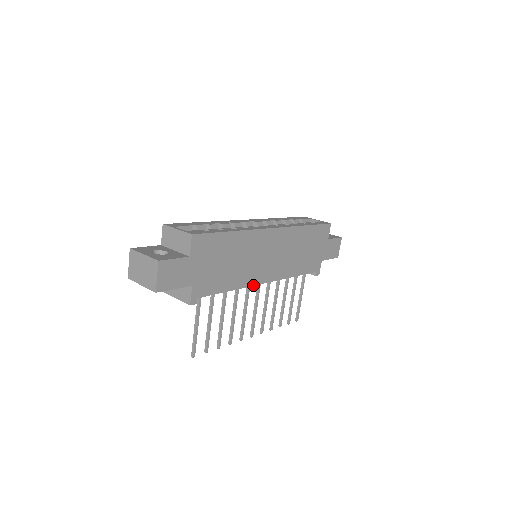
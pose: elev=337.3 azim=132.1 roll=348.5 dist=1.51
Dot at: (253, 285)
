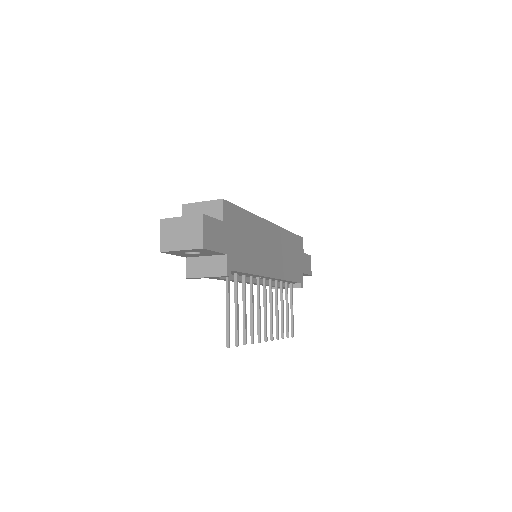
Dot at: (265, 276)
